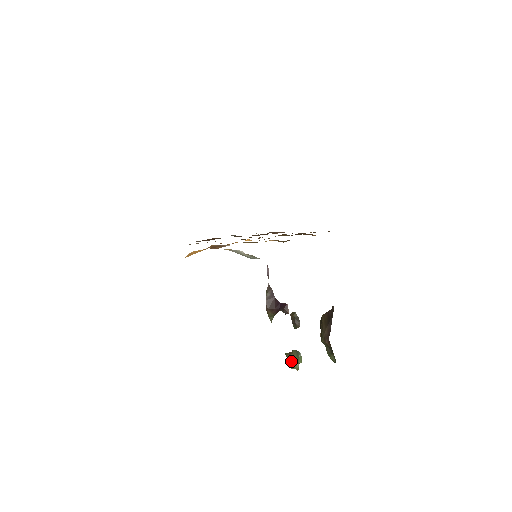
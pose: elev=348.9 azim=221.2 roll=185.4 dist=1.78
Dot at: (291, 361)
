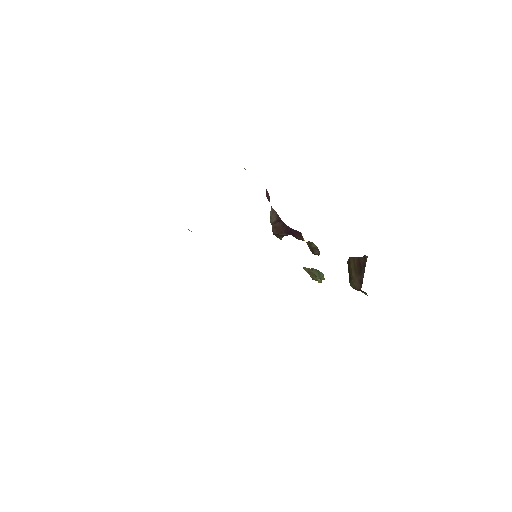
Dot at: (311, 276)
